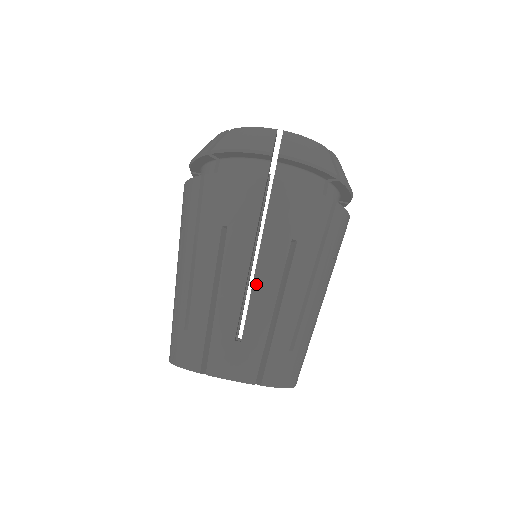
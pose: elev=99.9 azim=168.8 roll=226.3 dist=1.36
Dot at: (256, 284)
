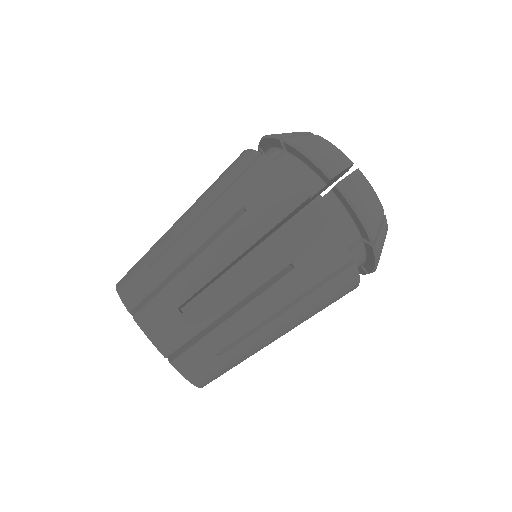
Dot at: (232, 276)
